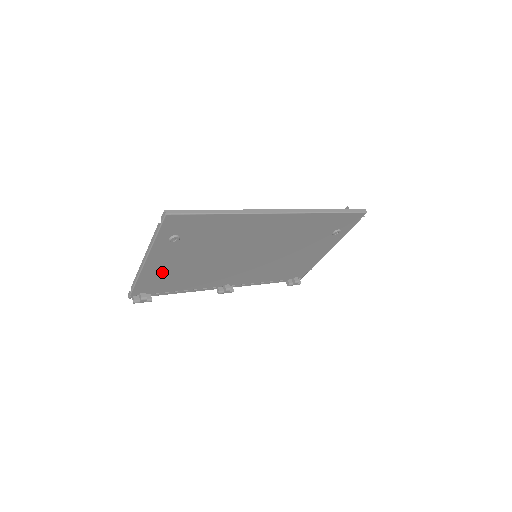
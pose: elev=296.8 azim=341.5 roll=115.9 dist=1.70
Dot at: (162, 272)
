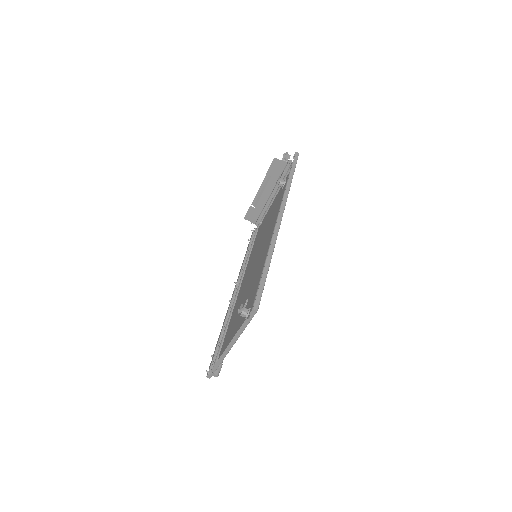
Dot at: occluded
